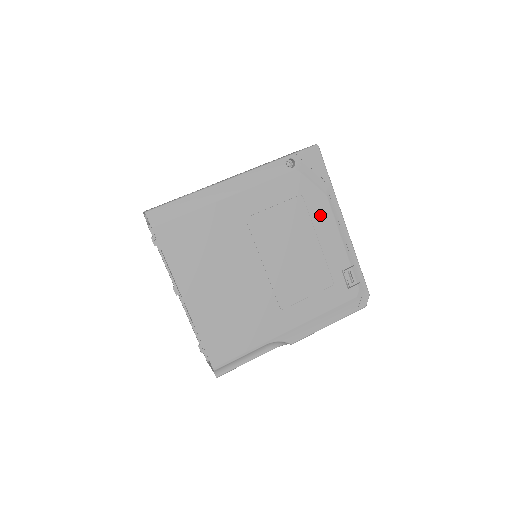
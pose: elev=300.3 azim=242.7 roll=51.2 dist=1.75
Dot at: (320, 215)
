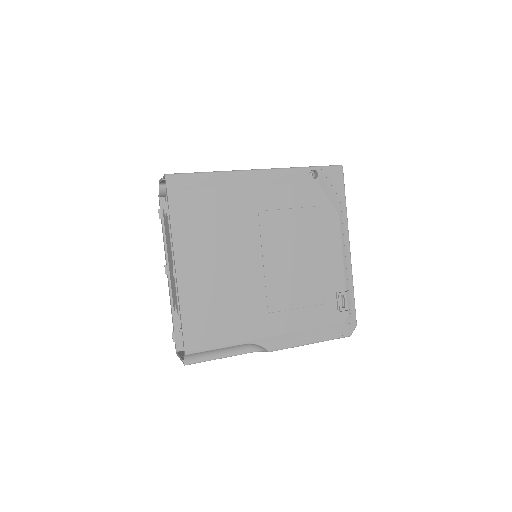
Dot at: (329, 231)
